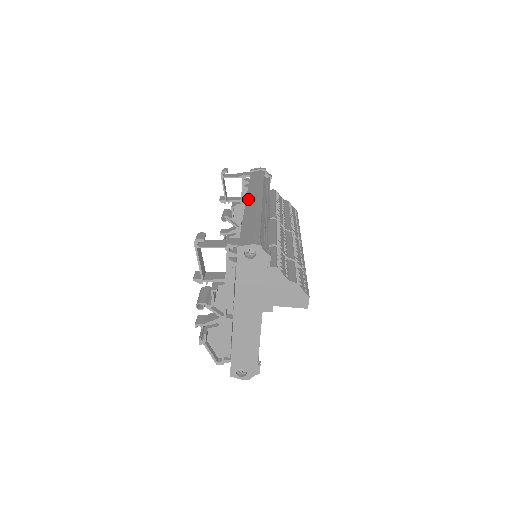
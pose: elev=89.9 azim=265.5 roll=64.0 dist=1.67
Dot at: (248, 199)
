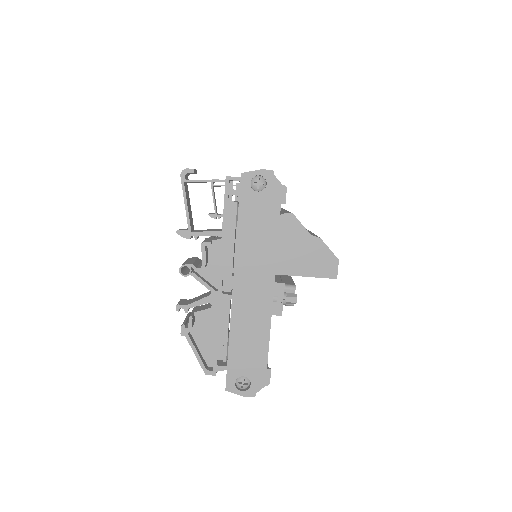
Dot at: occluded
